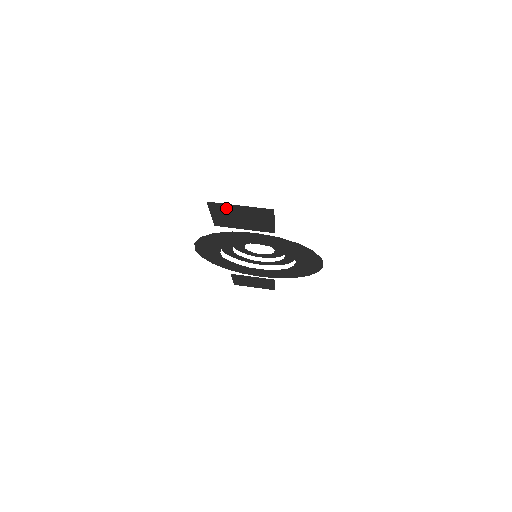
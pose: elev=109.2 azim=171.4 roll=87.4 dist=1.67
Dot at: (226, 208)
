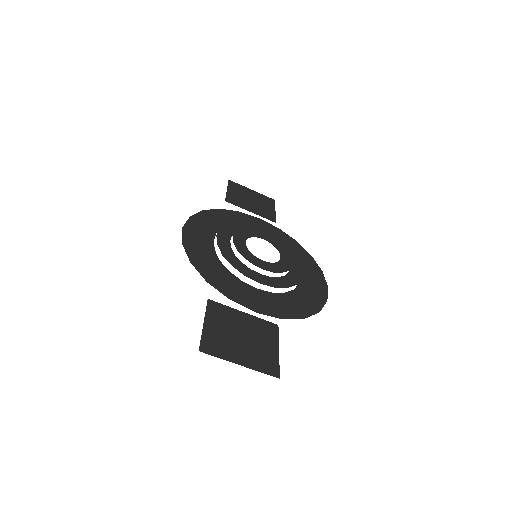
Dot at: (223, 349)
